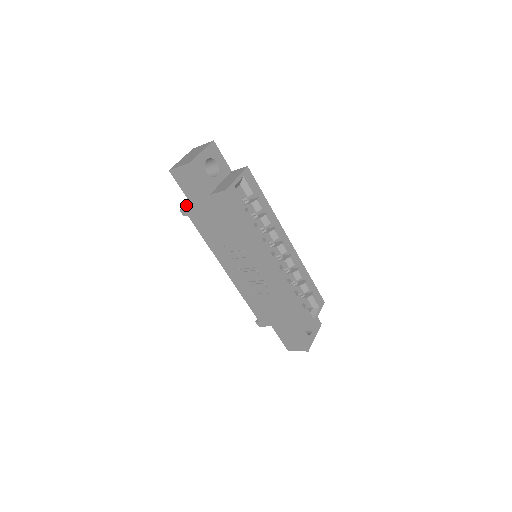
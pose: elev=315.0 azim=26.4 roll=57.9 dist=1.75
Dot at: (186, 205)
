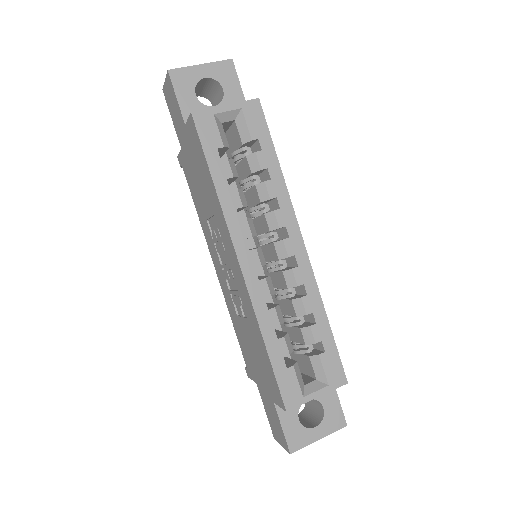
Dot at: occluded
